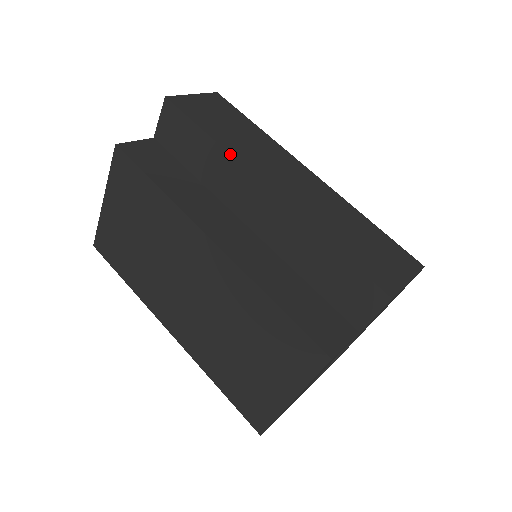
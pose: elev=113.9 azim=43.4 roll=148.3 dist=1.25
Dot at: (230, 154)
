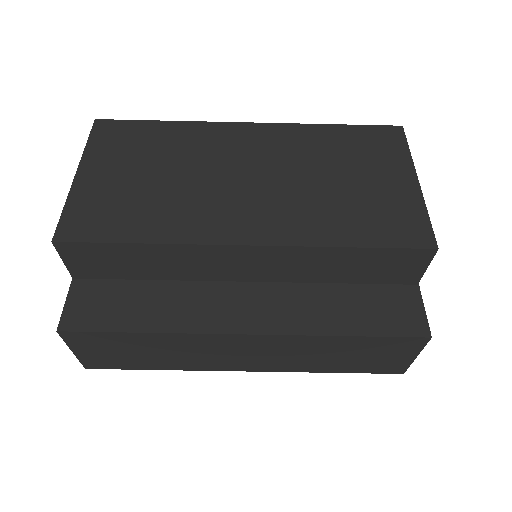
Dot at: occluded
